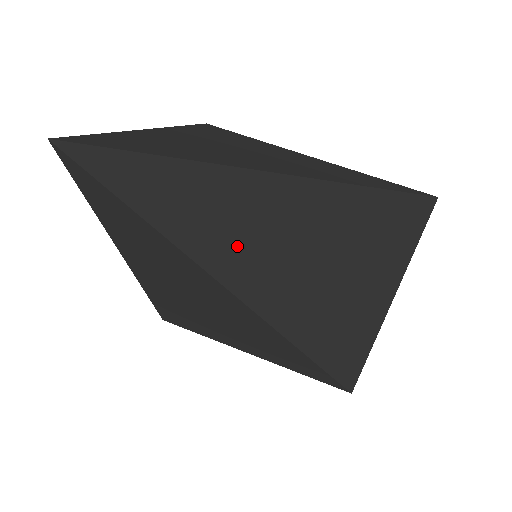
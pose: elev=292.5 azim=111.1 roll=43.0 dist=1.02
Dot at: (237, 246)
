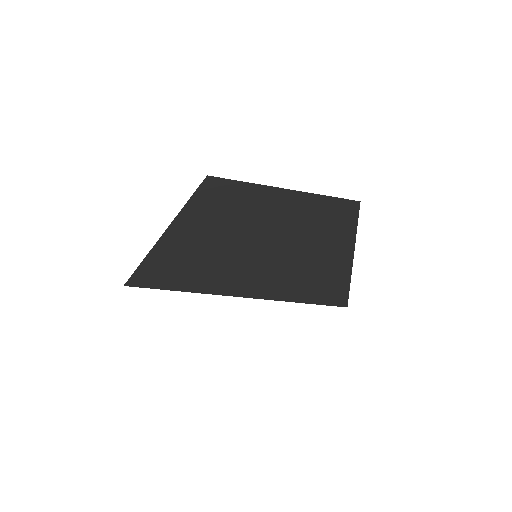
Dot at: (230, 280)
